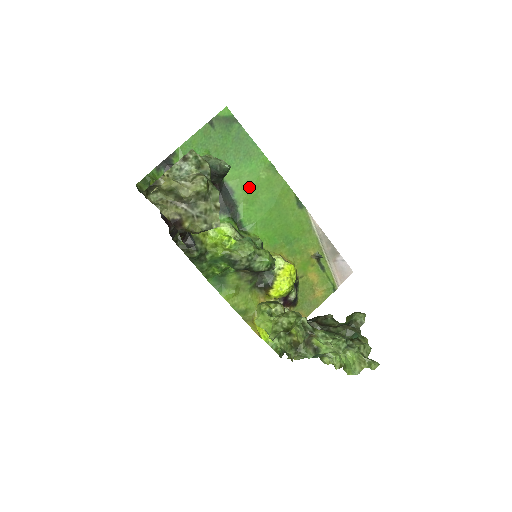
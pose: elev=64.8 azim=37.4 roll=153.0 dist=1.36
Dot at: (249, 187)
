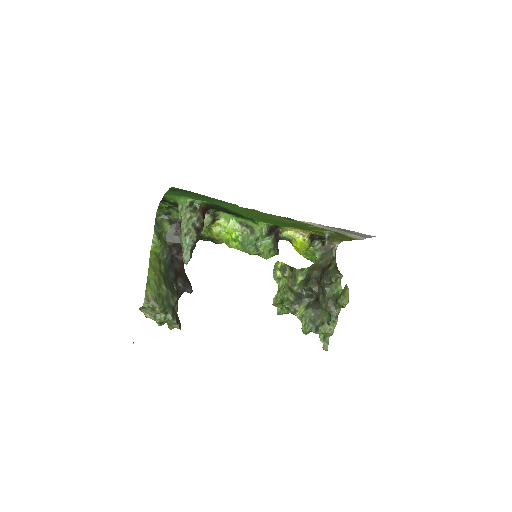
Dot at: (236, 210)
